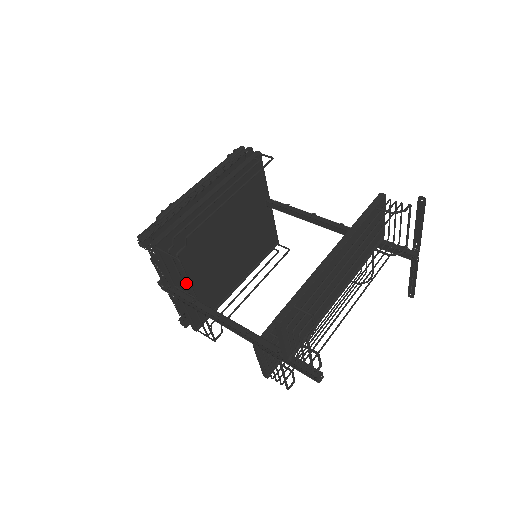
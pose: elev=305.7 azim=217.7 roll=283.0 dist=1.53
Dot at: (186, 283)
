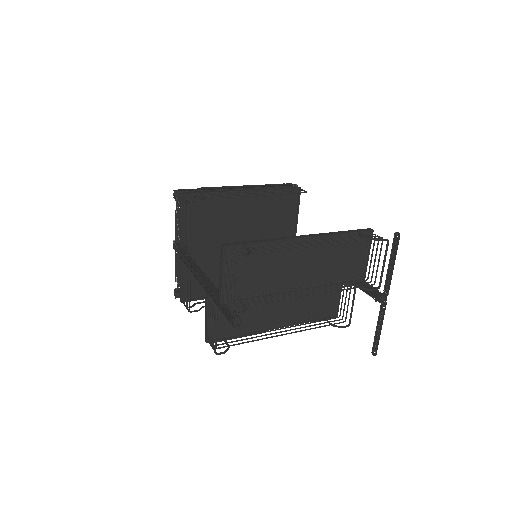
Dot at: (192, 250)
